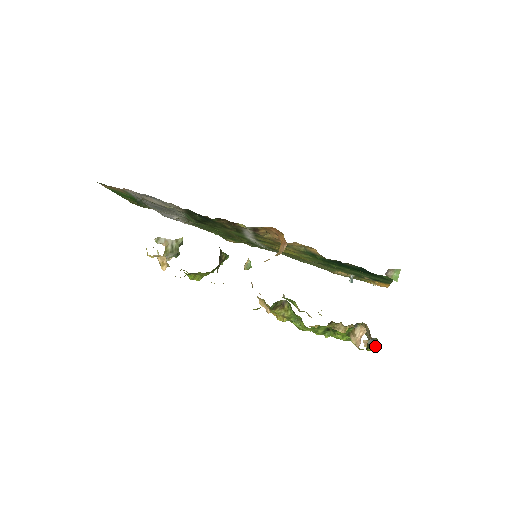
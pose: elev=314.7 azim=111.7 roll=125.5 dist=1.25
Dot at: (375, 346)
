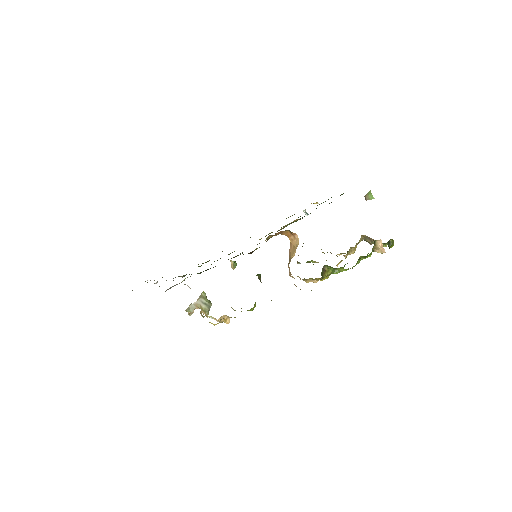
Dot at: (392, 244)
